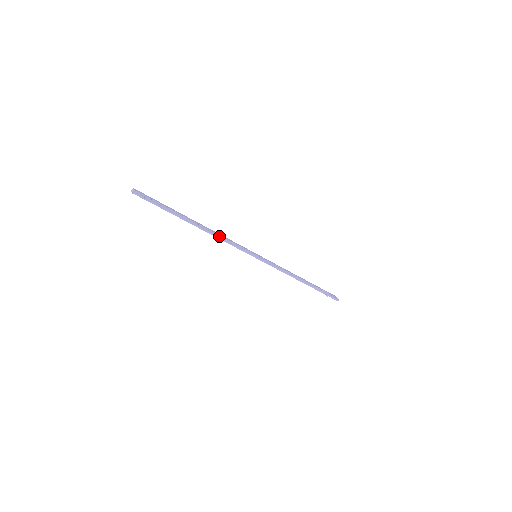
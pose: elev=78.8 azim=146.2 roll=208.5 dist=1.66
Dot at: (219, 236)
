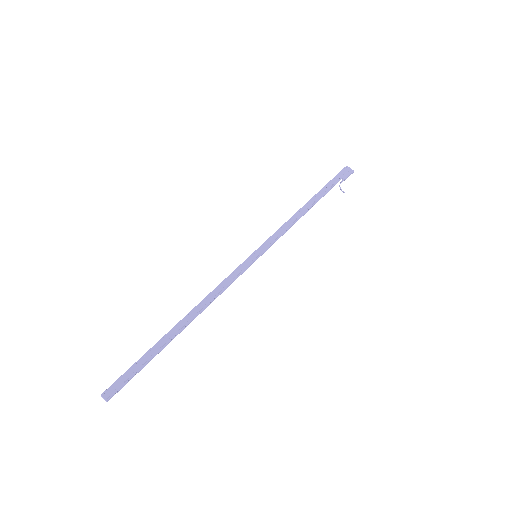
Dot at: (212, 300)
